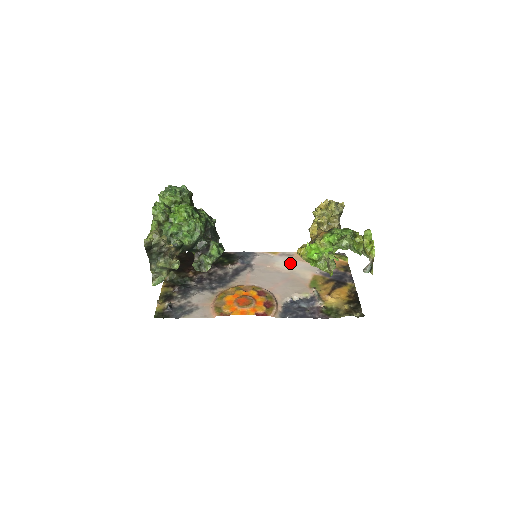
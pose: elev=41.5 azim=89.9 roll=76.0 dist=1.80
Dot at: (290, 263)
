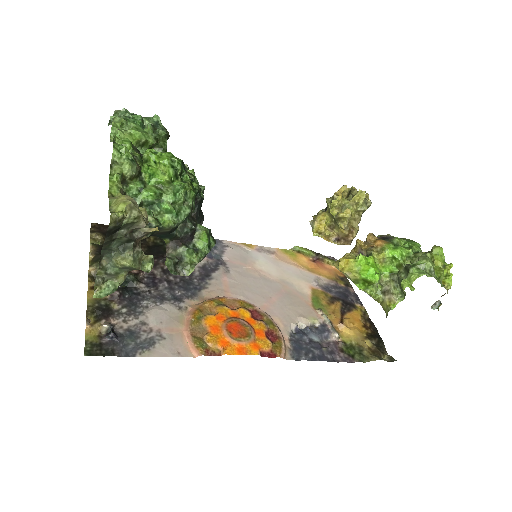
Dot at: (276, 265)
